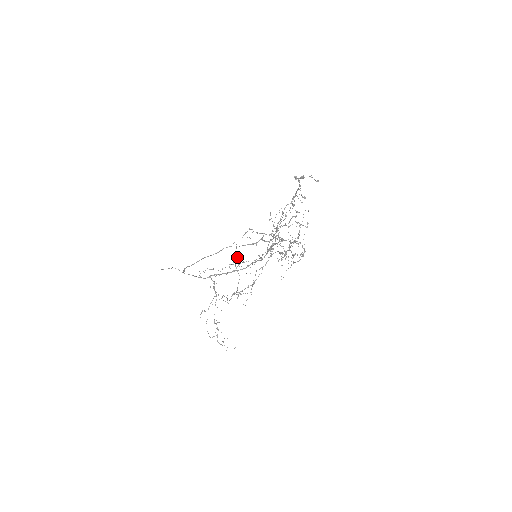
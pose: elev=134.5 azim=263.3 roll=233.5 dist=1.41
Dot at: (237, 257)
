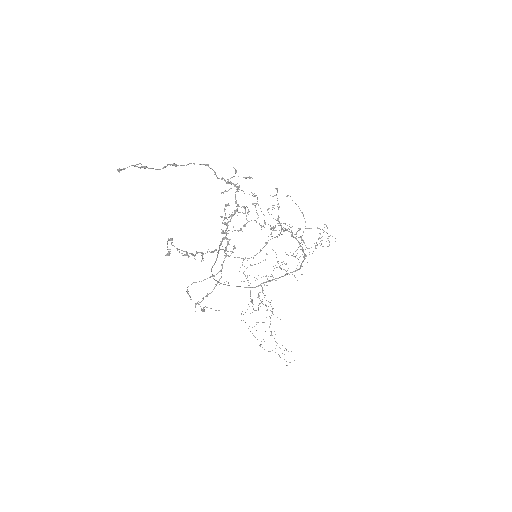
Dot at: occluded
